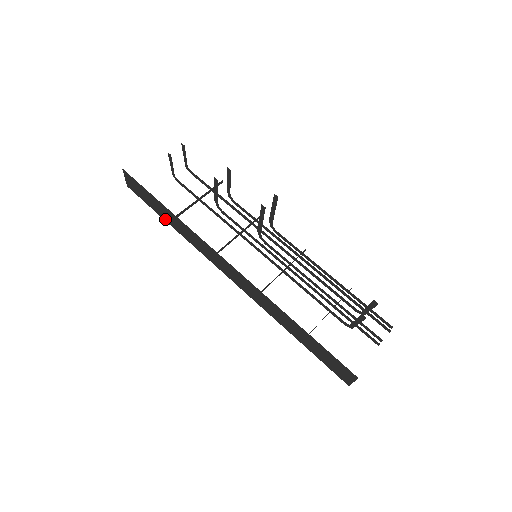
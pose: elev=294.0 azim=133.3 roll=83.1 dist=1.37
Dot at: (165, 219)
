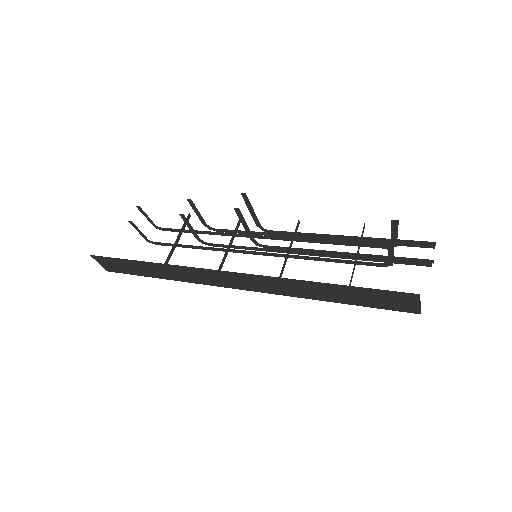
Dot at: (153, 276)
